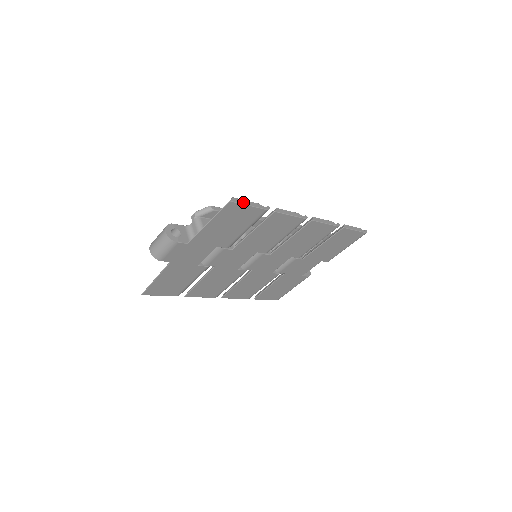
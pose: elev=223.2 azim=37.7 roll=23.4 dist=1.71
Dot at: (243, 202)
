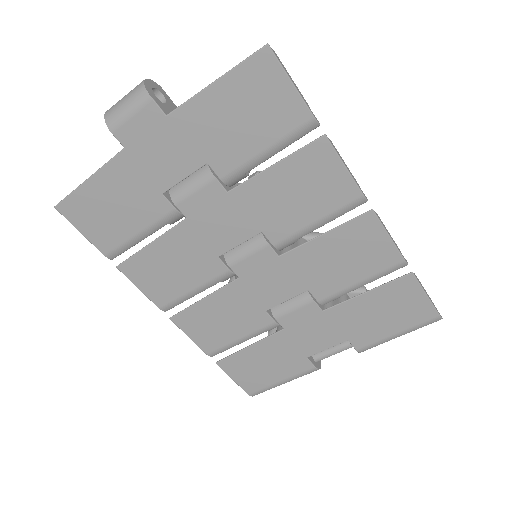
Dot at: (286, 71)
